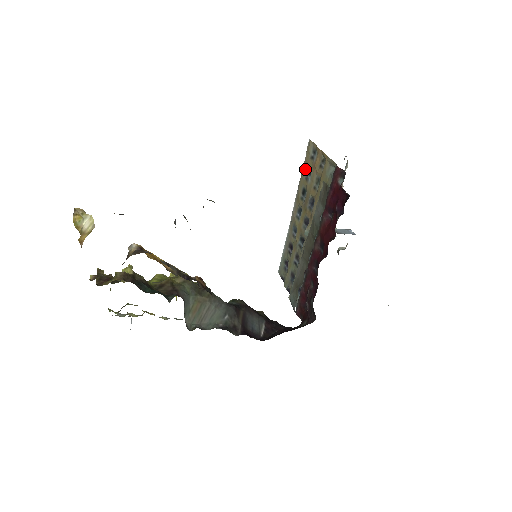
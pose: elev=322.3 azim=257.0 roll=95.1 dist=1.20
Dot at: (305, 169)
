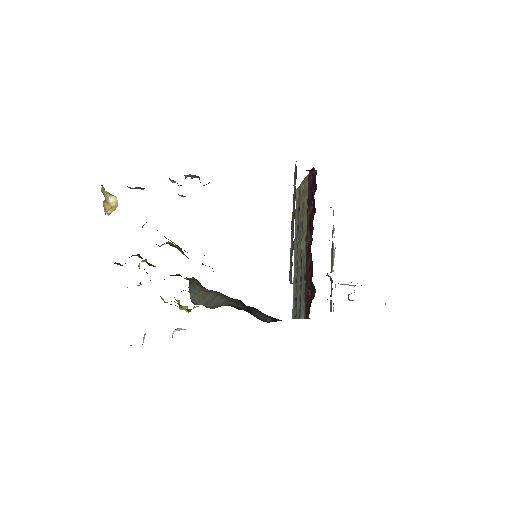
Dot at: (296, 212)
